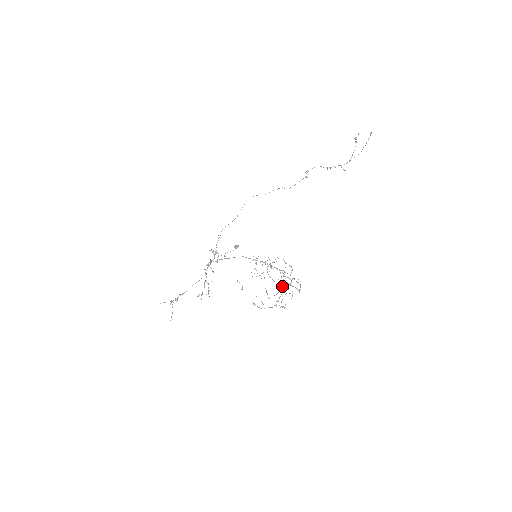
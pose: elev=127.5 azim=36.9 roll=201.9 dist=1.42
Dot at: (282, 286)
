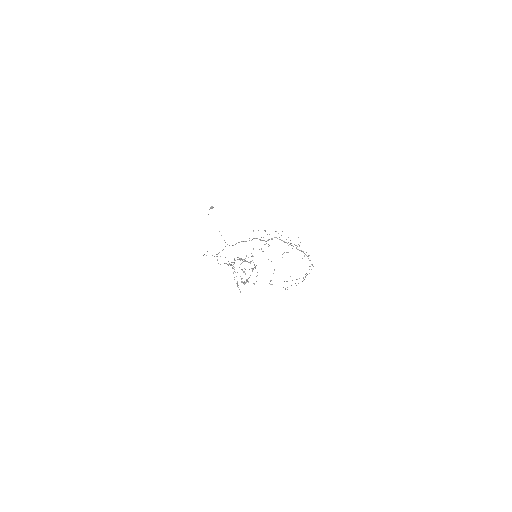
Dot at: (290, 243)
